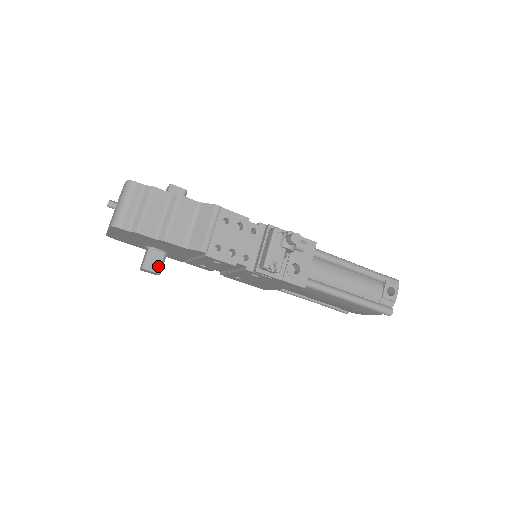
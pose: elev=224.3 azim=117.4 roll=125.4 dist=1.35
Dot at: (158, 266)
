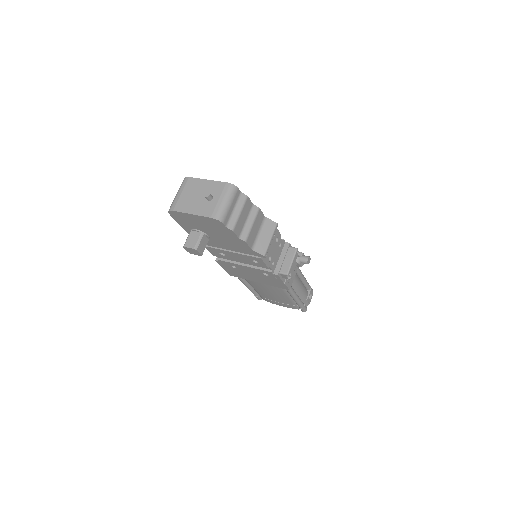
Dot at: (203, 249)
